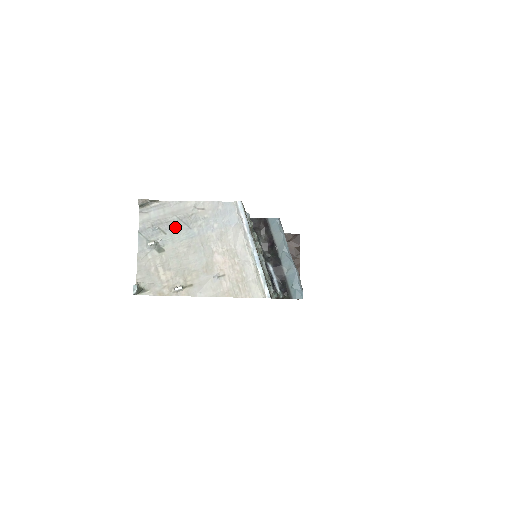
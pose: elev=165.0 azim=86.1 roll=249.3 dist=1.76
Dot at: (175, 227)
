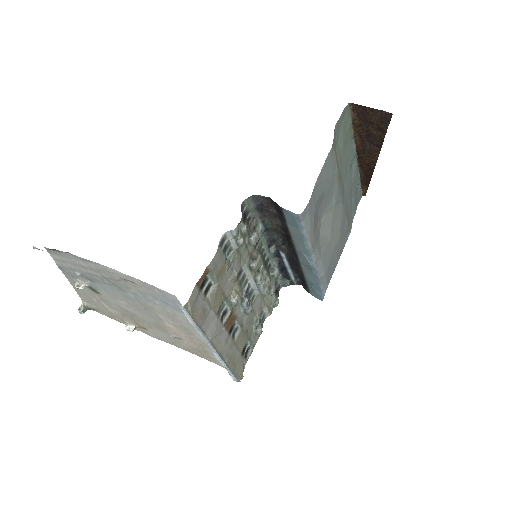
Dot at: (102, 282)
